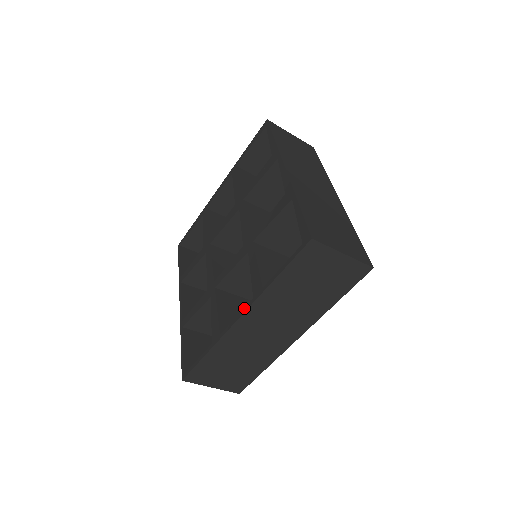
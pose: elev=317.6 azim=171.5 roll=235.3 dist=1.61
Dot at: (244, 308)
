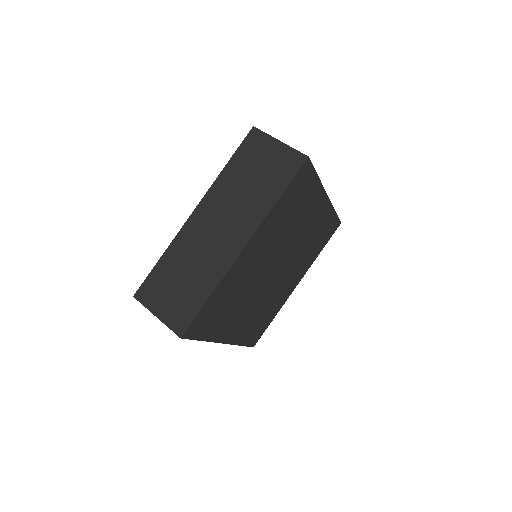
Dot at: occluded
